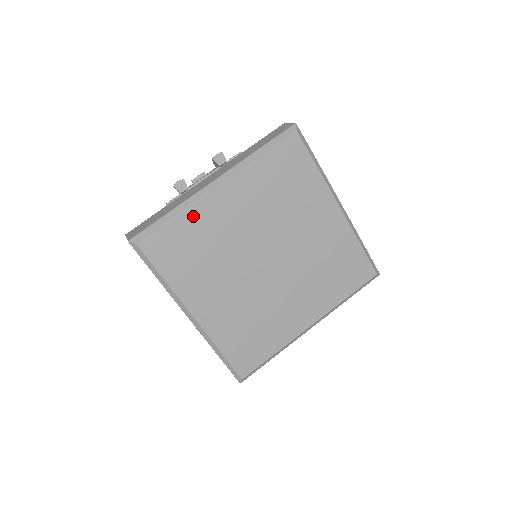
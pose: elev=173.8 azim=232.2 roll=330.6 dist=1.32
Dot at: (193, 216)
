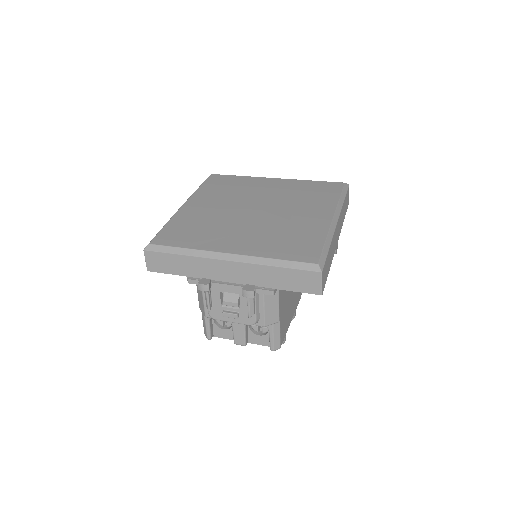
Dot at: (248, 179)
